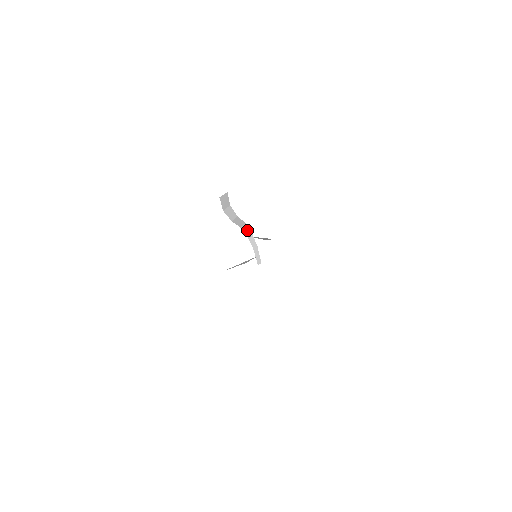
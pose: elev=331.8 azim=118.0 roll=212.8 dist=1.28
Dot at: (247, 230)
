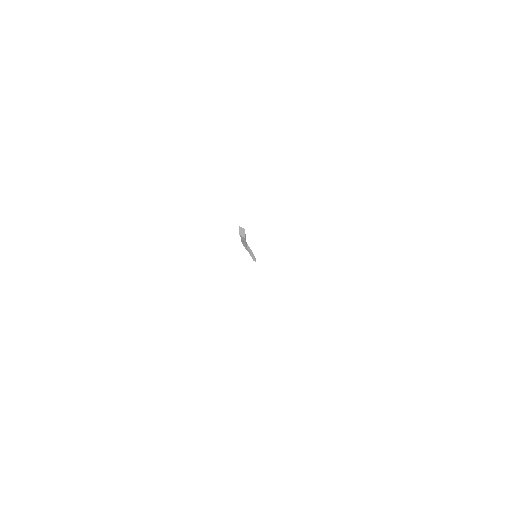
Dot at: (246, 243)
